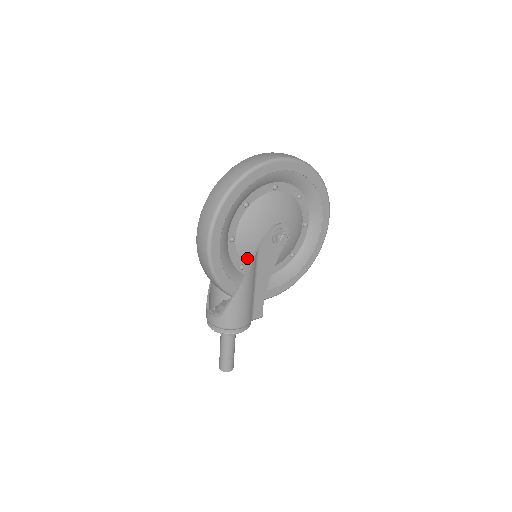
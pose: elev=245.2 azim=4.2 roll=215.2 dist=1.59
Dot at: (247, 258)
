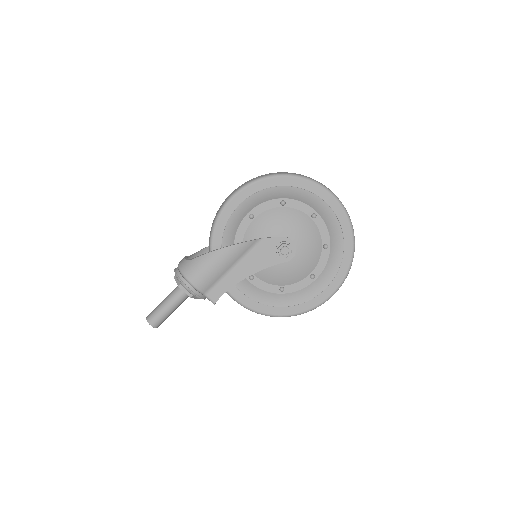
Dot at: occluded
